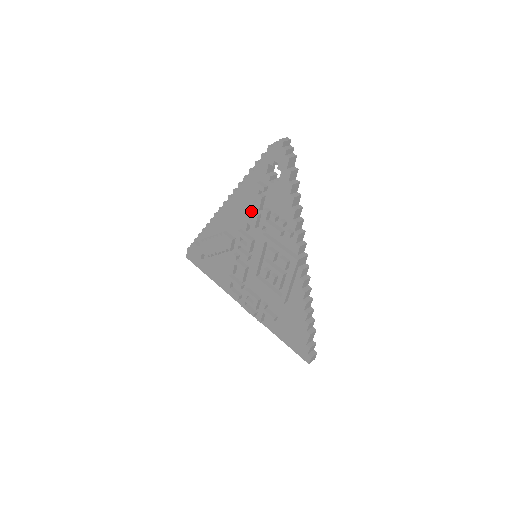
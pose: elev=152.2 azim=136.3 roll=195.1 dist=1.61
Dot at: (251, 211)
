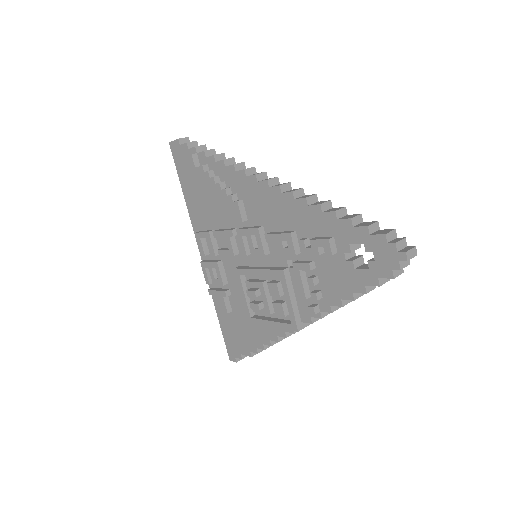
Dot at: (292, 242)
